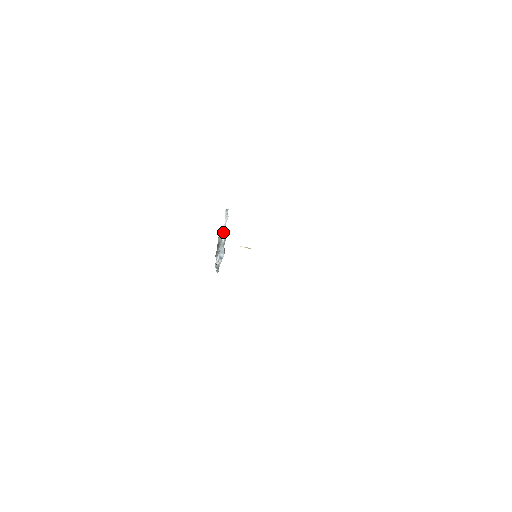
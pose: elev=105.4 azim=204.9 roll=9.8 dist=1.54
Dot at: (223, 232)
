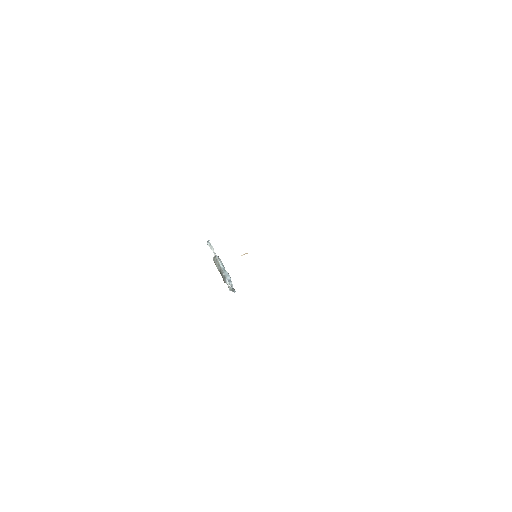
Dot at: (217, 260)
